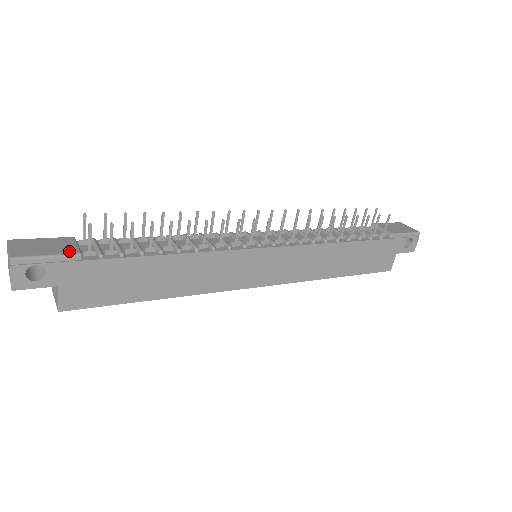
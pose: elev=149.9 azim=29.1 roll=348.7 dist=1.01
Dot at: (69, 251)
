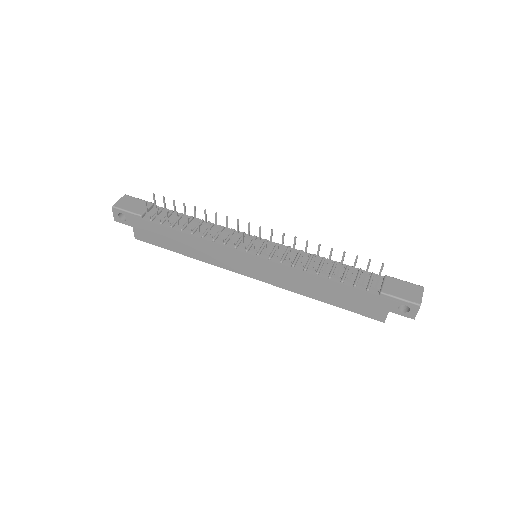
Dot at: (138, 212)
